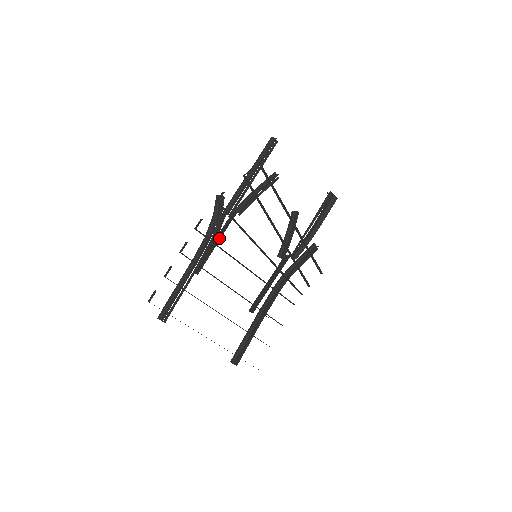
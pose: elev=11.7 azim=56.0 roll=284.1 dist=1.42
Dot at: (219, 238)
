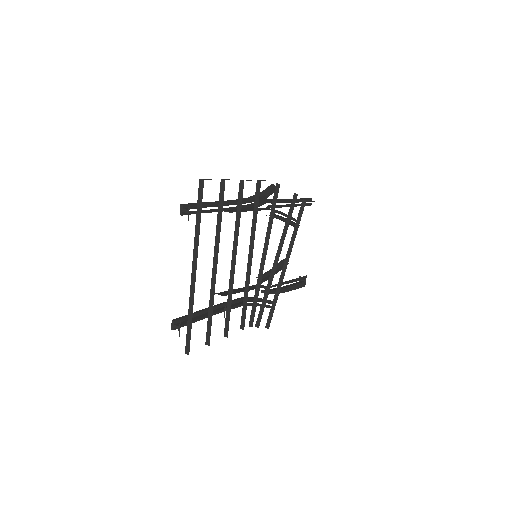
Dot at: occluded
